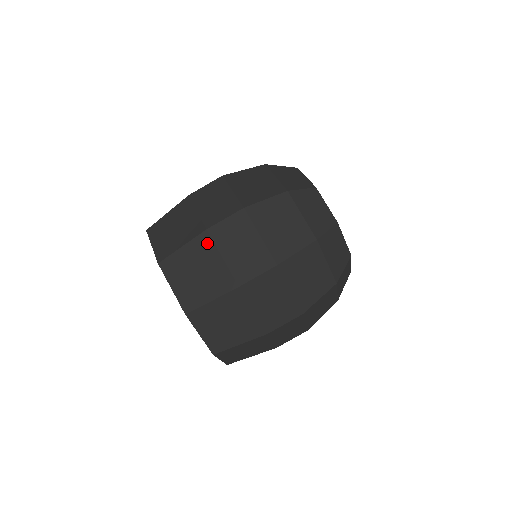
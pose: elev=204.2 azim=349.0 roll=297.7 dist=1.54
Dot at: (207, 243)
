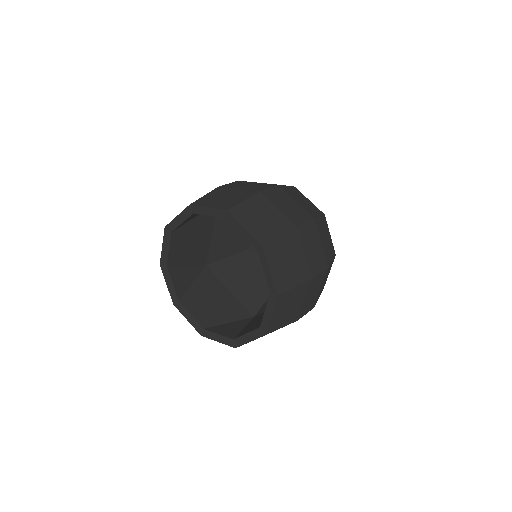
Dot at: (297, 239)
